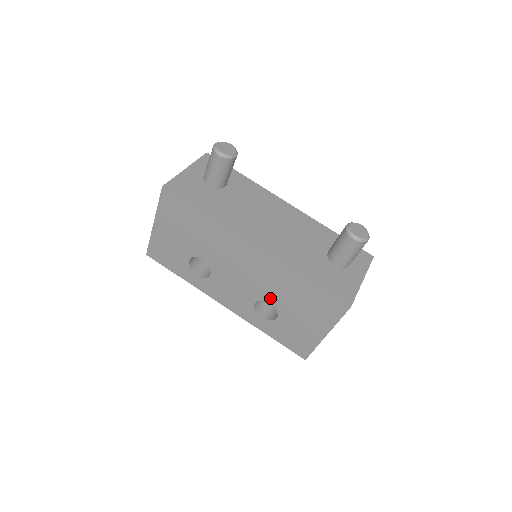
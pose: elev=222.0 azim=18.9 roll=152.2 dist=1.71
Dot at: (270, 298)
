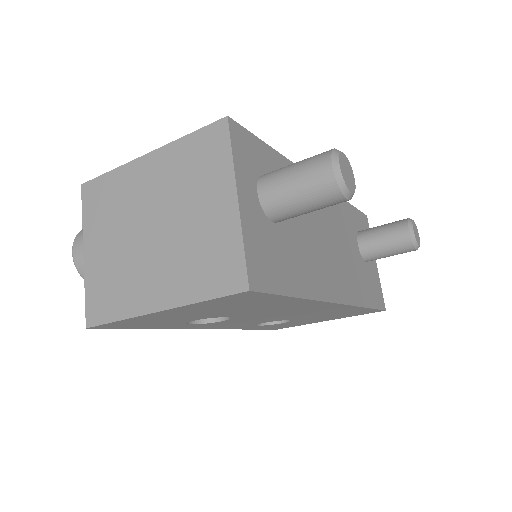
Dot at: occluded
